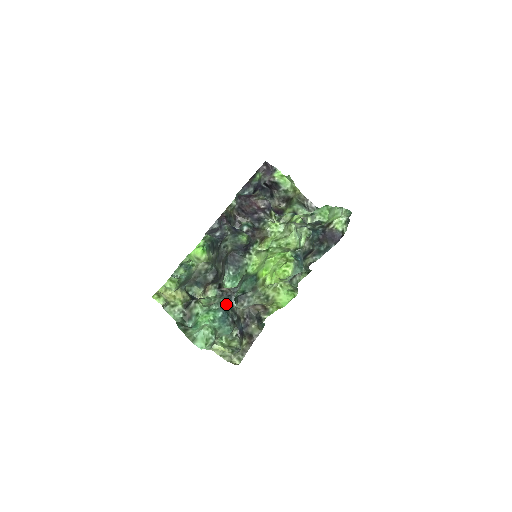
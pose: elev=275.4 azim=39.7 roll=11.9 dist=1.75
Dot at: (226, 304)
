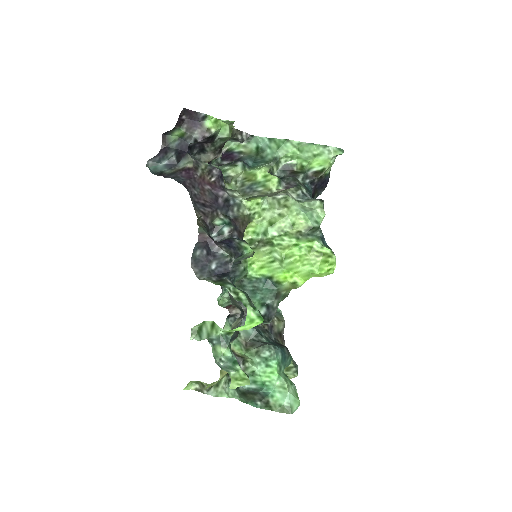
Dot at: (258, 332)
